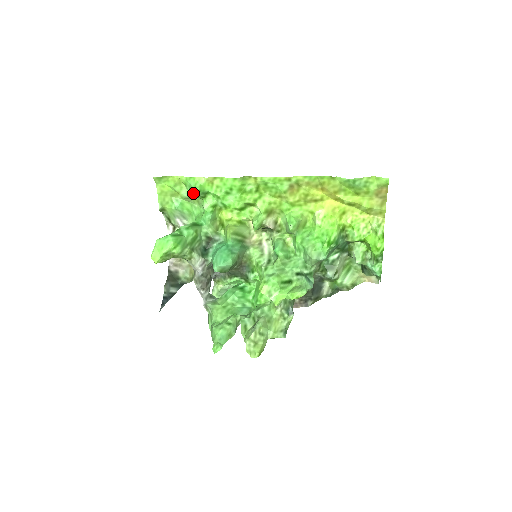
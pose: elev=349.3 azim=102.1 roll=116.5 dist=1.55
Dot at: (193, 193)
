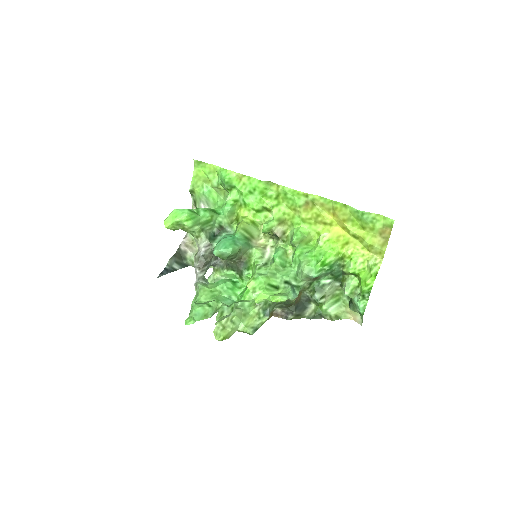
Dot at: (222, 183)
